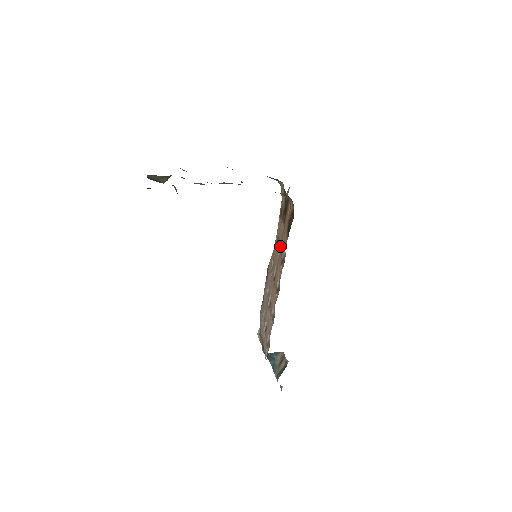
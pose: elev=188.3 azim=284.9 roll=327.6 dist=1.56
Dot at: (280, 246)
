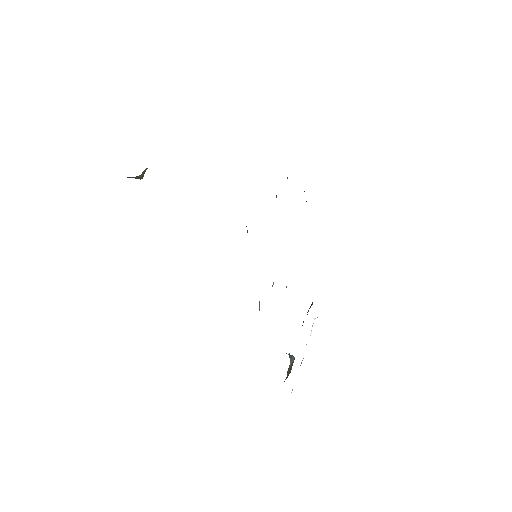
Dot at: occluded
